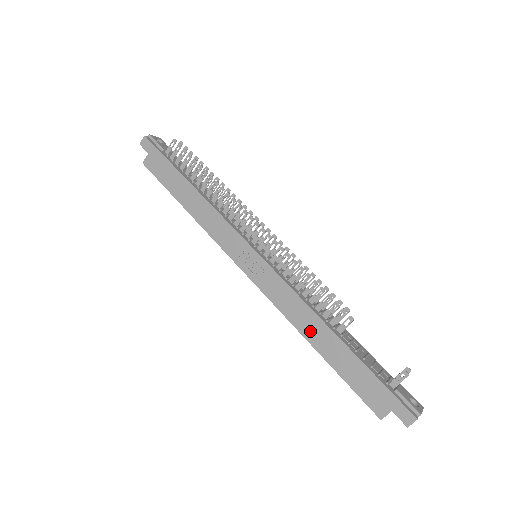
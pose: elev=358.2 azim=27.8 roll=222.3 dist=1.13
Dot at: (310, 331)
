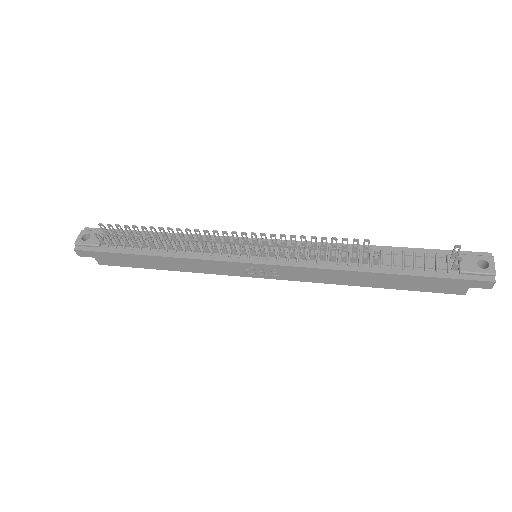
Dot at: (354, 281)
